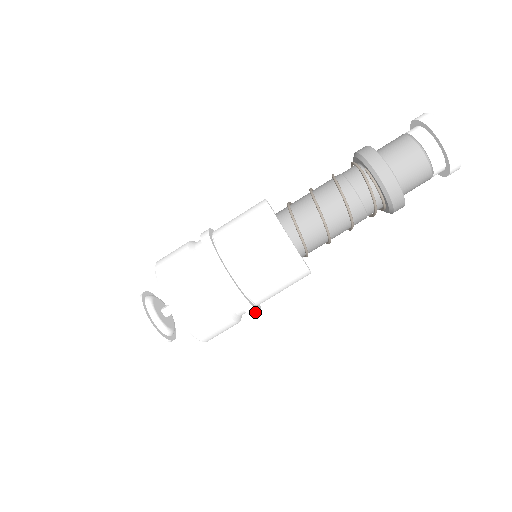
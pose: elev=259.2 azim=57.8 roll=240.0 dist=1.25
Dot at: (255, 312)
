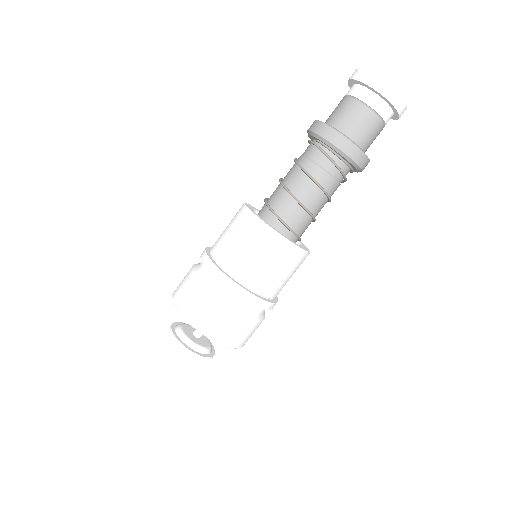
Dot at: (270, 306)
